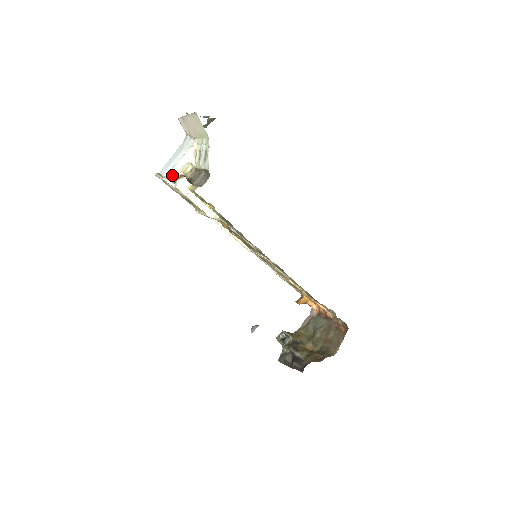
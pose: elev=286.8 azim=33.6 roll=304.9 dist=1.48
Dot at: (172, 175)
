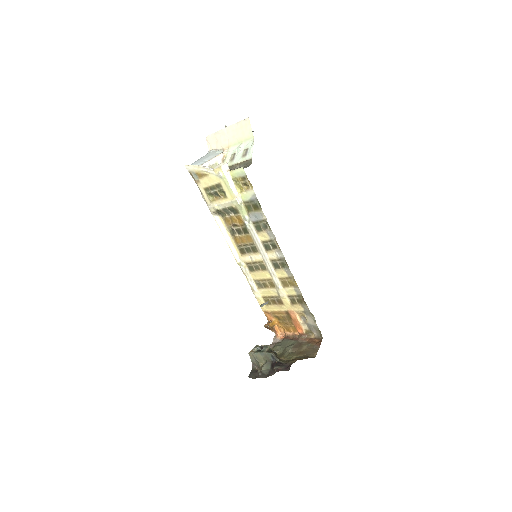
Dot at: occluded
